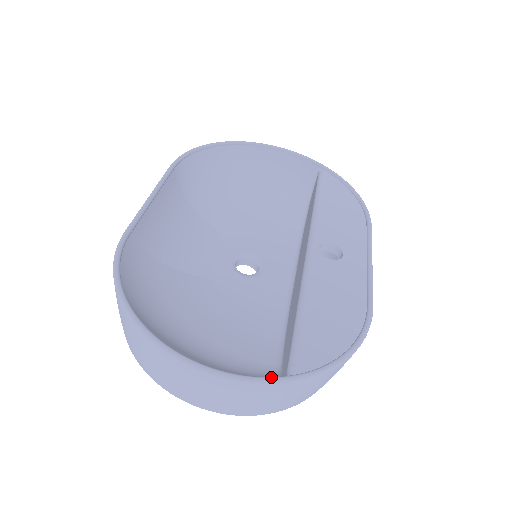
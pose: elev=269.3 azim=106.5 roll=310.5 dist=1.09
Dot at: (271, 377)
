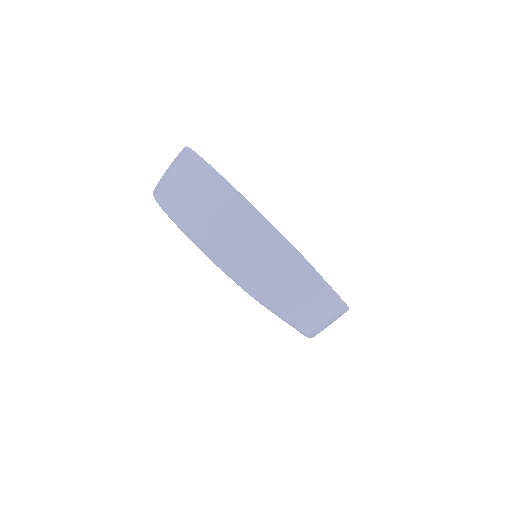
Dot at: (228, 182)
